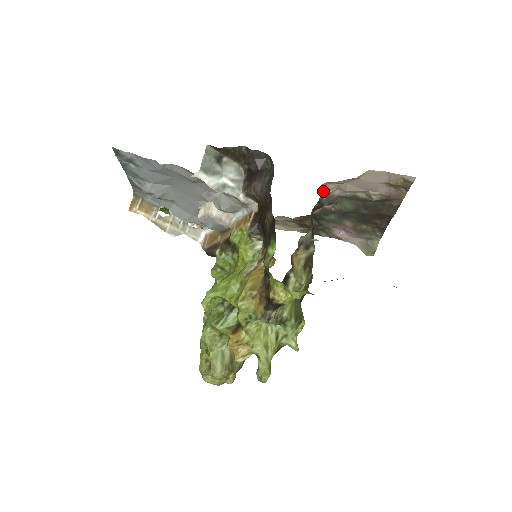
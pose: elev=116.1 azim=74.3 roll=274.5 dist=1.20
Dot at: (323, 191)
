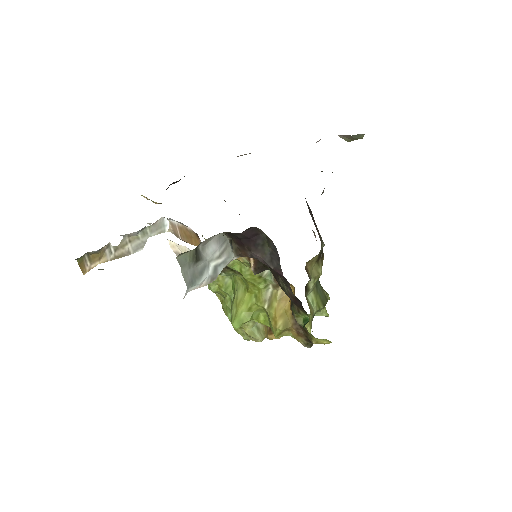
Dot at: occluded
